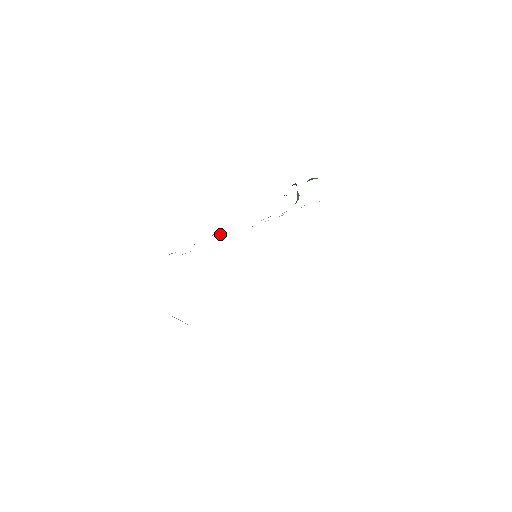
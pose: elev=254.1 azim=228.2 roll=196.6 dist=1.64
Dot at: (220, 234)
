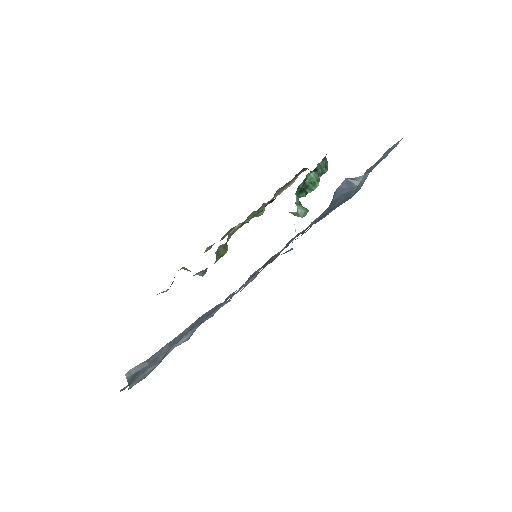
Dot at: occluded
